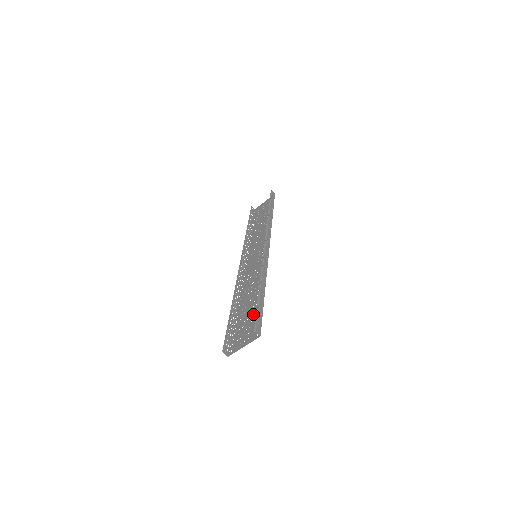
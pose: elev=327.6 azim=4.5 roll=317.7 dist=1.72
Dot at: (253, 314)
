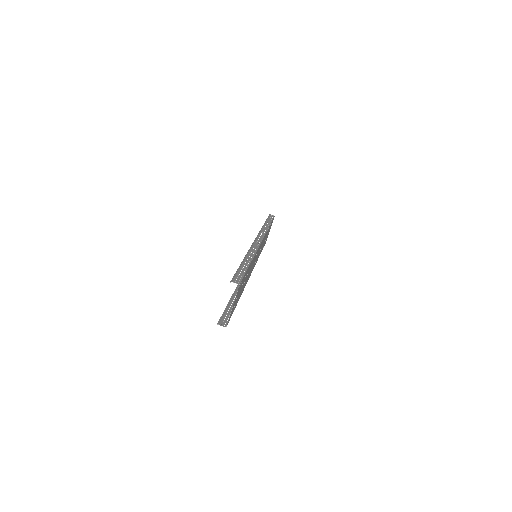
Dot at: occluded
